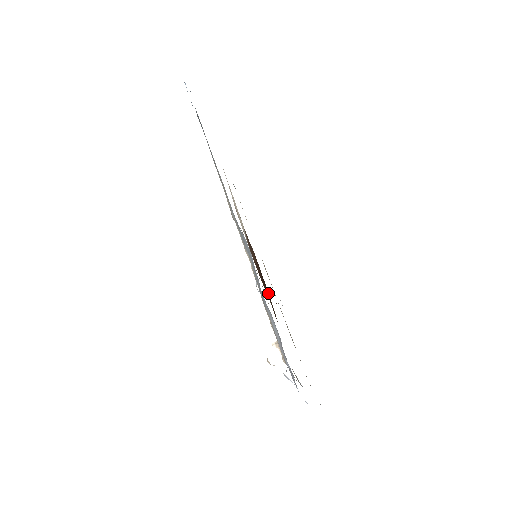
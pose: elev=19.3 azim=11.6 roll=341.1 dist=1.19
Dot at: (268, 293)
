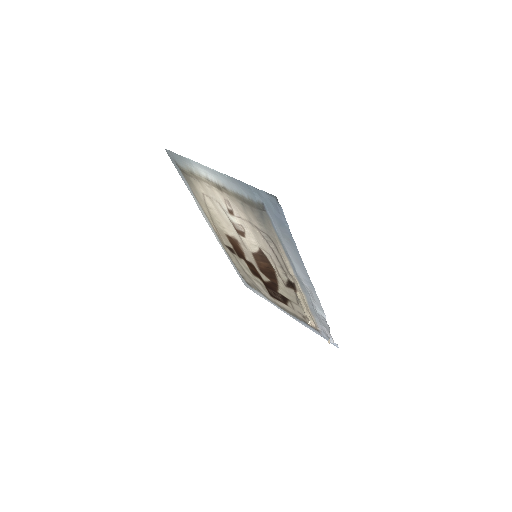
Dot at: (274, 281)
